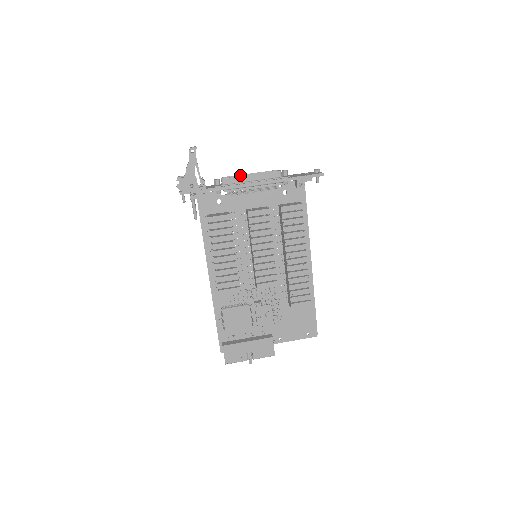
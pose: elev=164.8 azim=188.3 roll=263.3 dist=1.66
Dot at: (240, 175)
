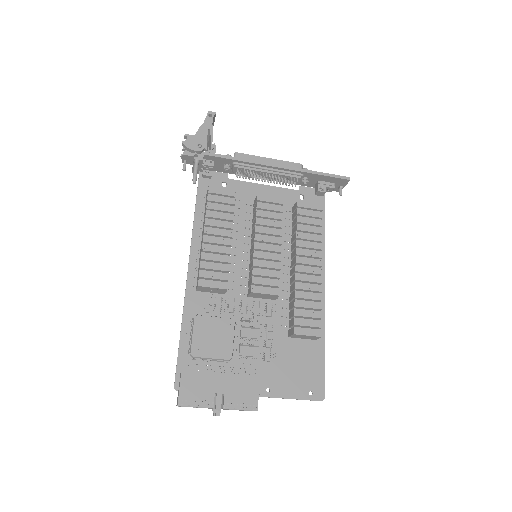
Dot at: occluded
